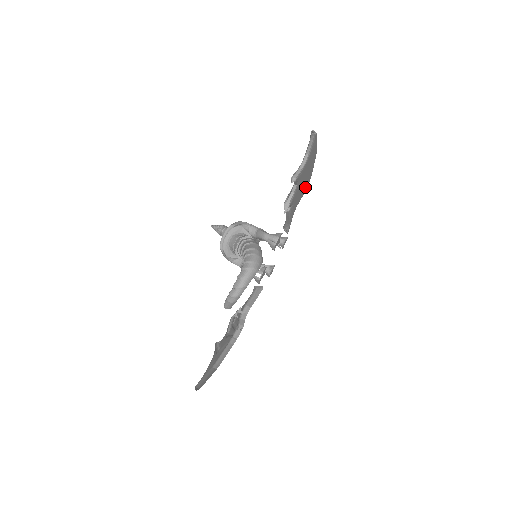
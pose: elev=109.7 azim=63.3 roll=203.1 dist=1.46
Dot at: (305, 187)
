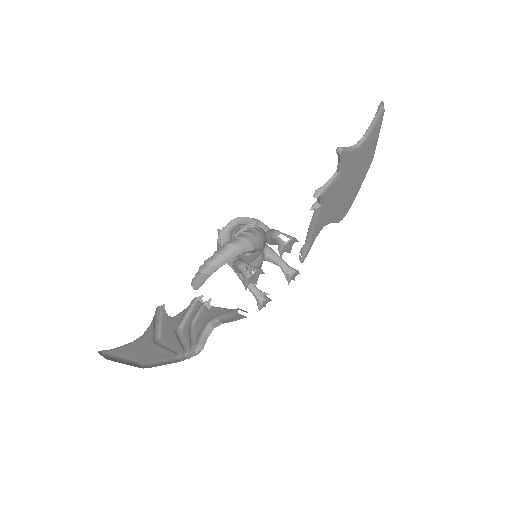
Dot at: (343, 208)
